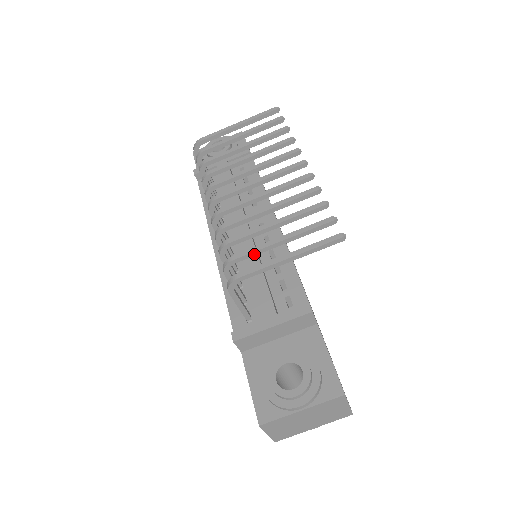
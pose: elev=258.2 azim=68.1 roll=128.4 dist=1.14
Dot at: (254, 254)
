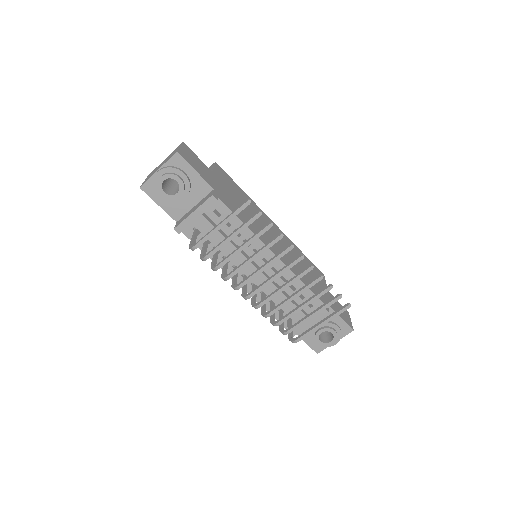
Dot at: (299, 325)
